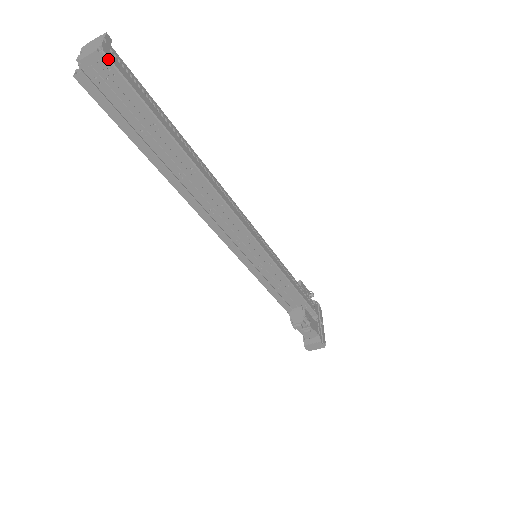
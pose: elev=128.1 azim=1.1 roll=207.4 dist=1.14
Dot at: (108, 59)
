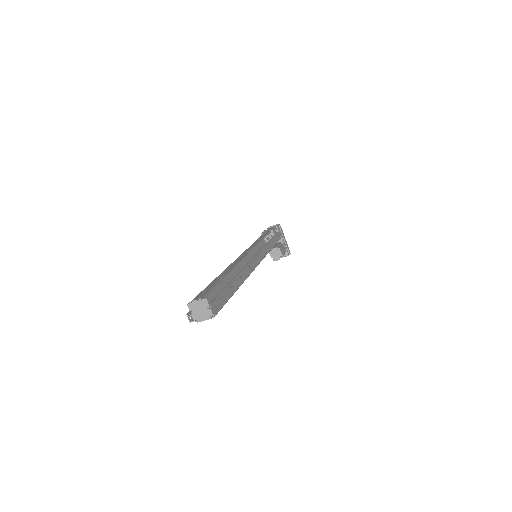
Dot at: occluded
